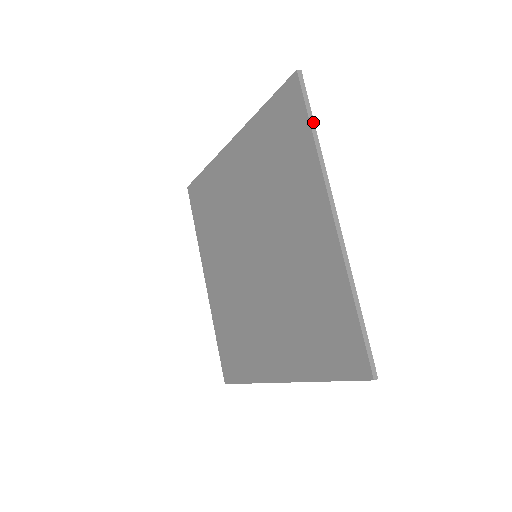
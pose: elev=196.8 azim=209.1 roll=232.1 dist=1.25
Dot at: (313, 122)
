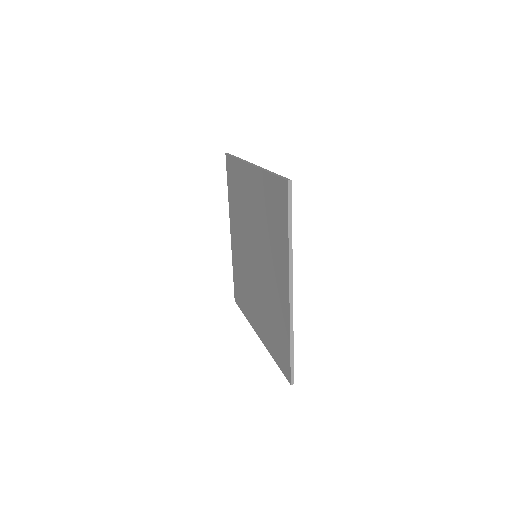
Dot at: (236, 157)
